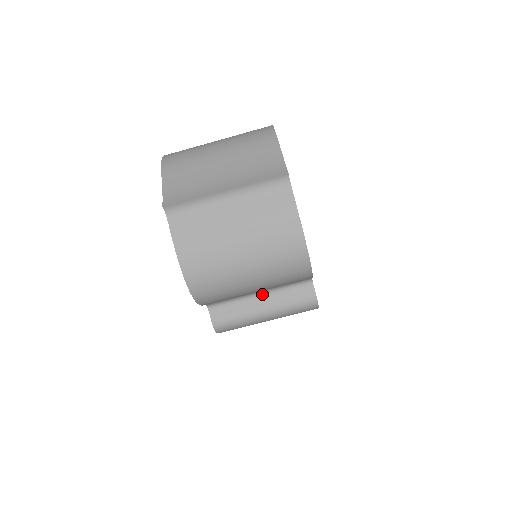
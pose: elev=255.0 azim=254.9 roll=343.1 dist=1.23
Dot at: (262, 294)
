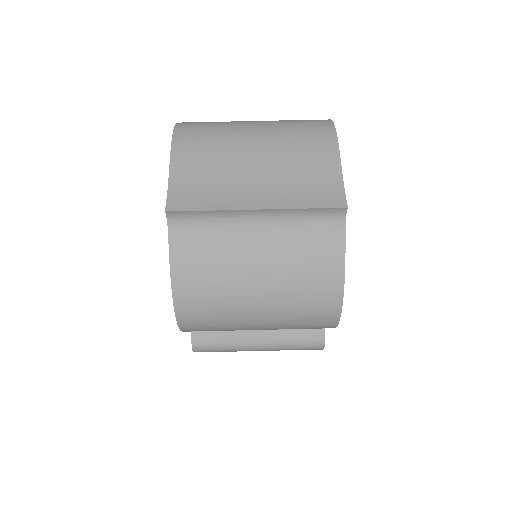
Dot at: occluded
